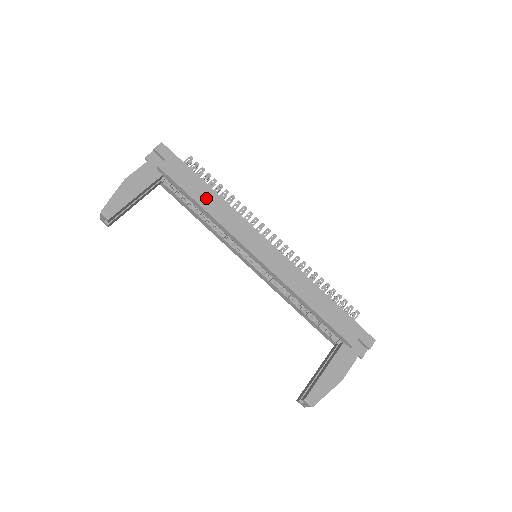
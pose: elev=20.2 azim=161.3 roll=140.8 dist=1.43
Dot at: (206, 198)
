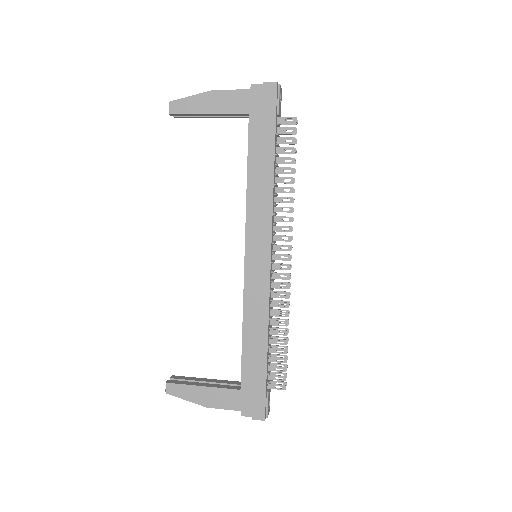
Dot at: (260, 169)
